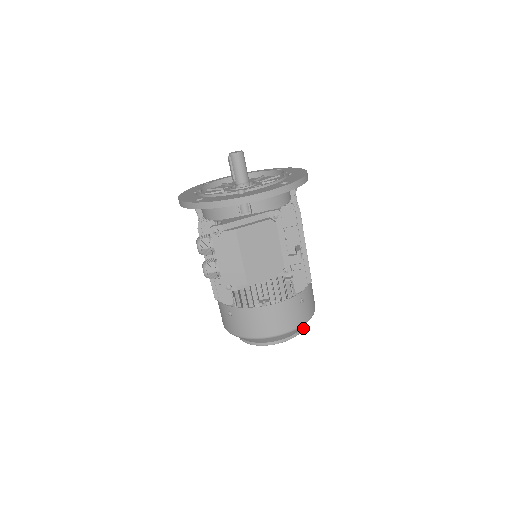
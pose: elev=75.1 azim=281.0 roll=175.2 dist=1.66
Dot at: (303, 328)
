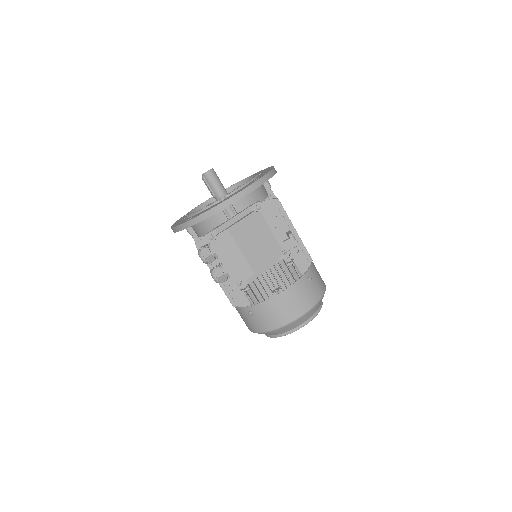
Dot at: (321, 306)
